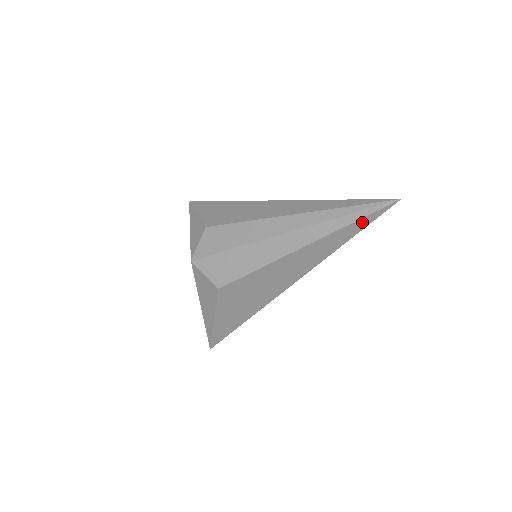
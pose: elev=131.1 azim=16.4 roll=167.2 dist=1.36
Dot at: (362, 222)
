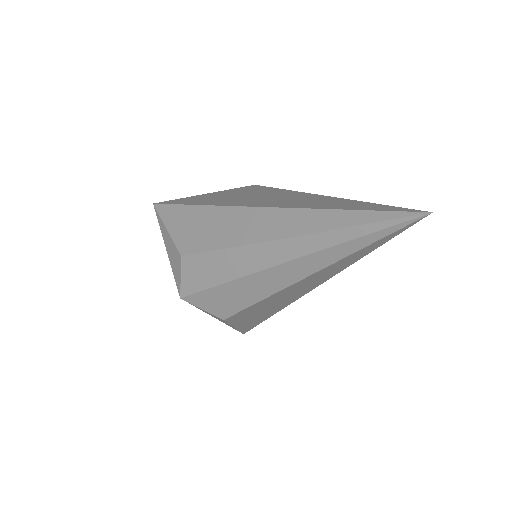
Dot at: (379, 242)
